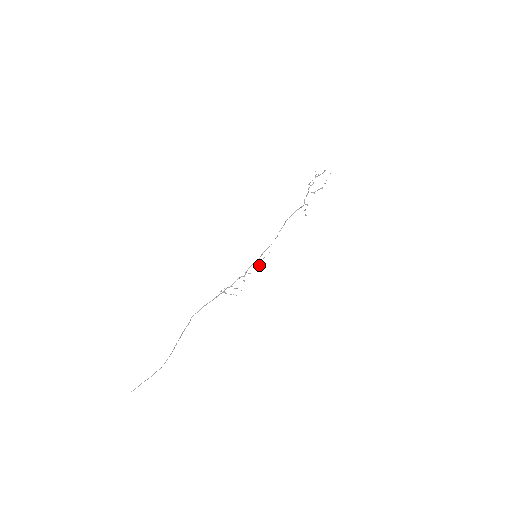
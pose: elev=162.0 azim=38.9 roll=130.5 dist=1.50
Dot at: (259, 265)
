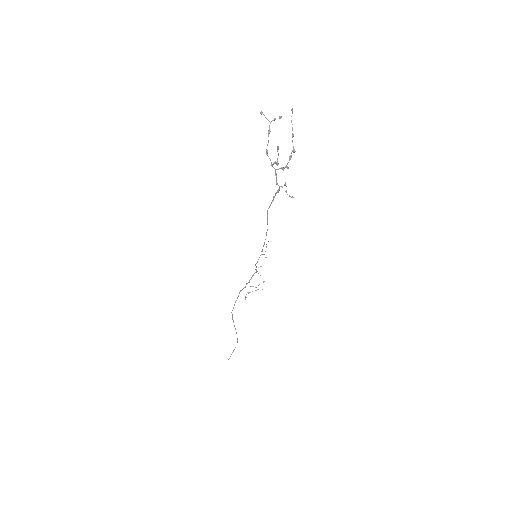
Dot at: (266, 257)
